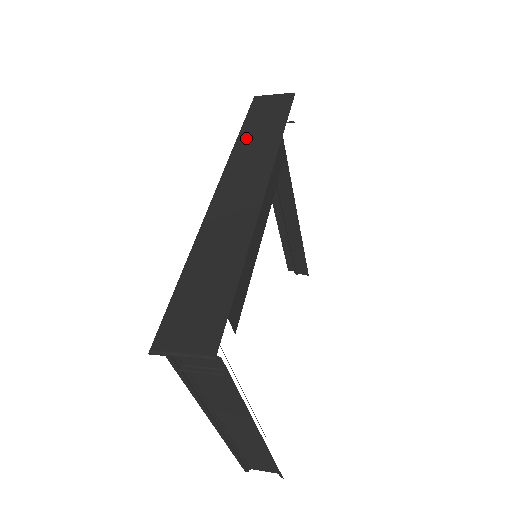
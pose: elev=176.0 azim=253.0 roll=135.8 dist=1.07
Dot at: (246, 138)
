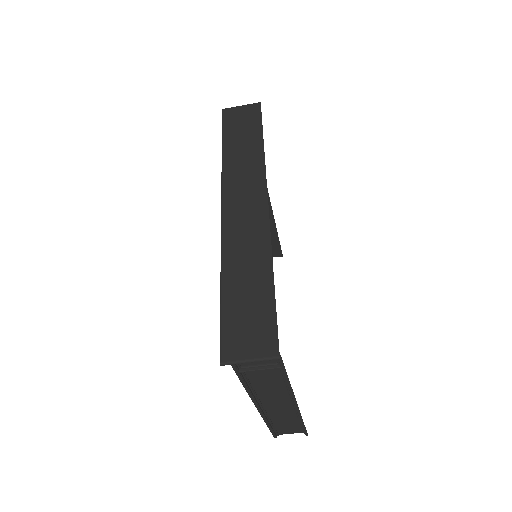
Dot at: (231, 153)
